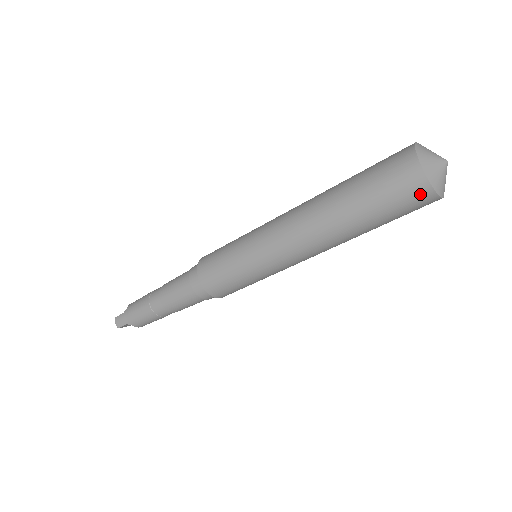
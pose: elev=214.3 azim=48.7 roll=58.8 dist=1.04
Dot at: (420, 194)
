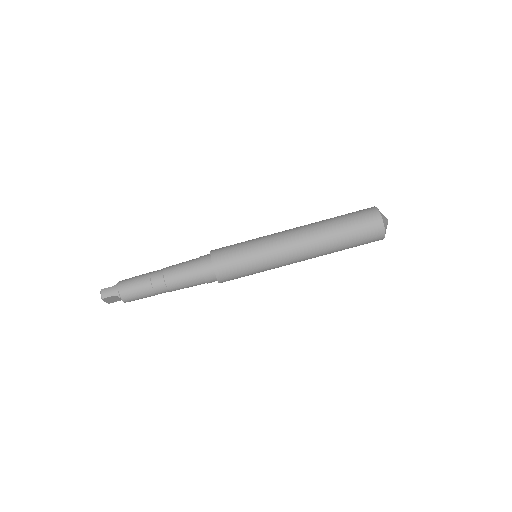
Dot at: (377, 230)
